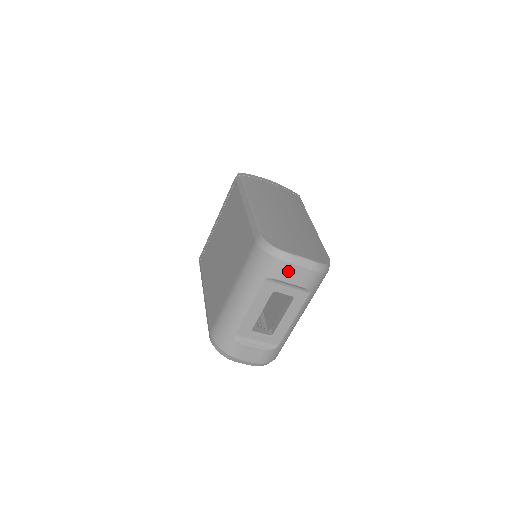
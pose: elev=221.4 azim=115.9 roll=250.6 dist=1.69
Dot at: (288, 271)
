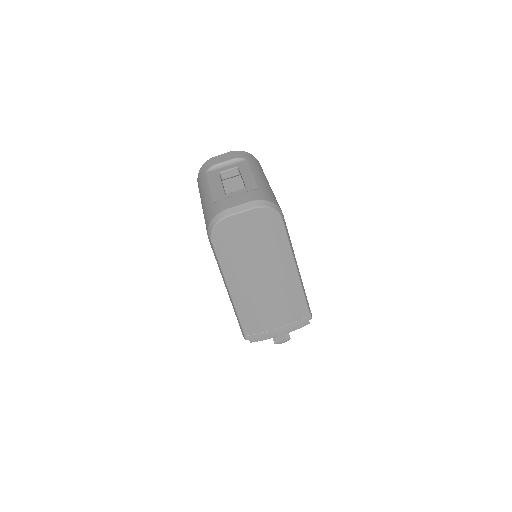
Dot at: (216, 160)
